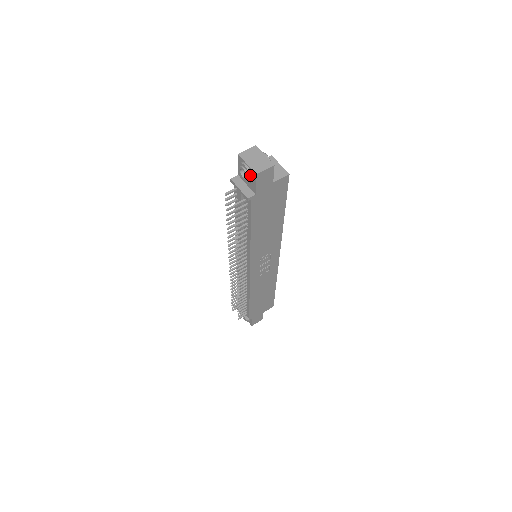
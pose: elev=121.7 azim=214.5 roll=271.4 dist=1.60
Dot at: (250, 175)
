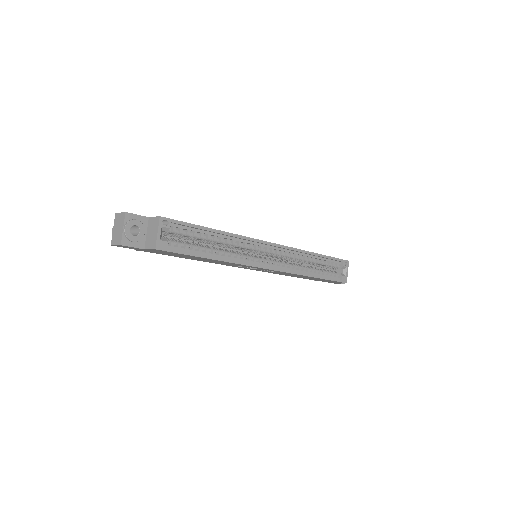
Dot at: occluded
